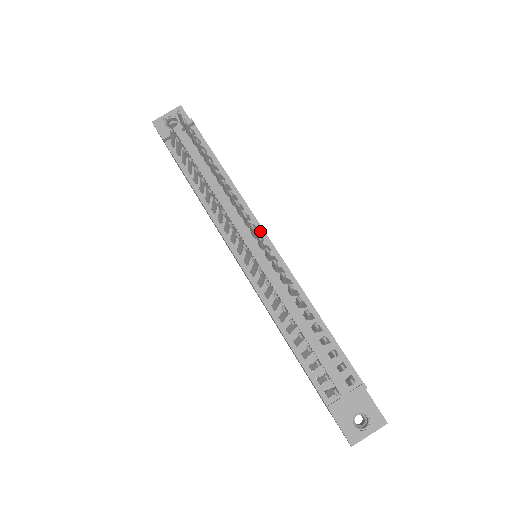
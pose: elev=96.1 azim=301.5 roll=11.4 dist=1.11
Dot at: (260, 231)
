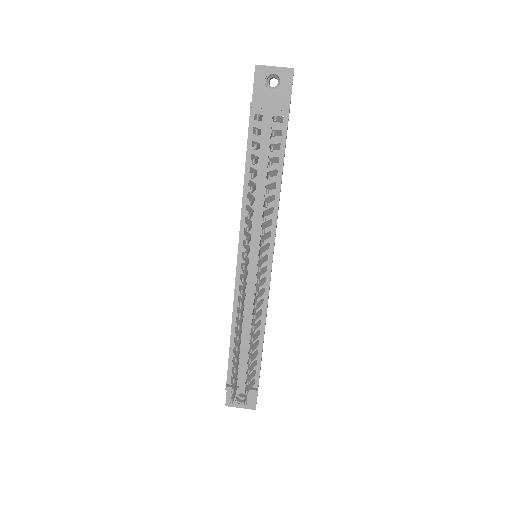
Dot at: (270, 251)
